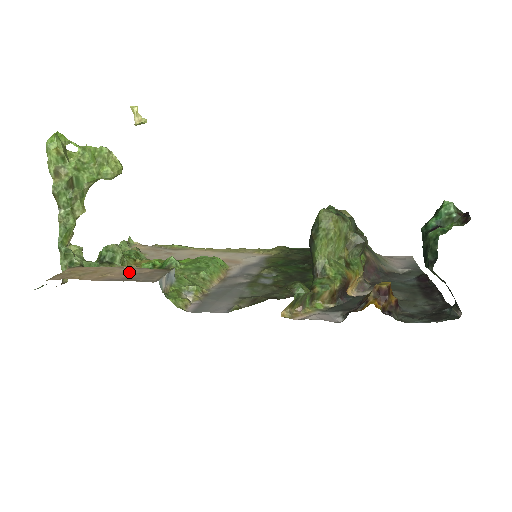
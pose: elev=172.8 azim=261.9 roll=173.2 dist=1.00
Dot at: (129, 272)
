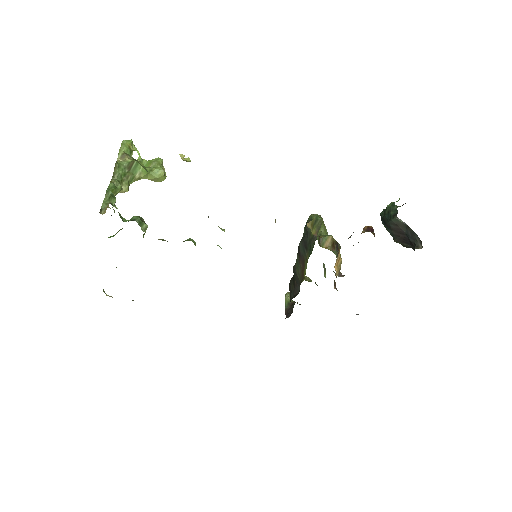
Dot at: occluded
